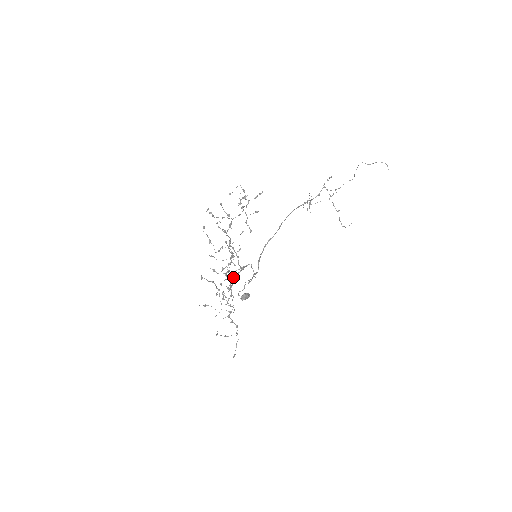
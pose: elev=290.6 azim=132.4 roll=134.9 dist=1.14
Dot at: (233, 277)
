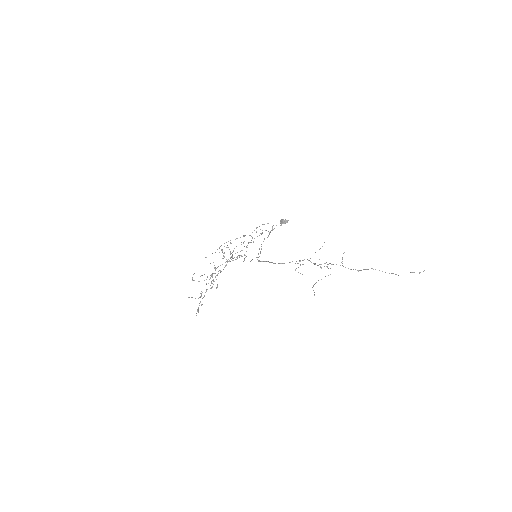
Dot at: (246, 246)
